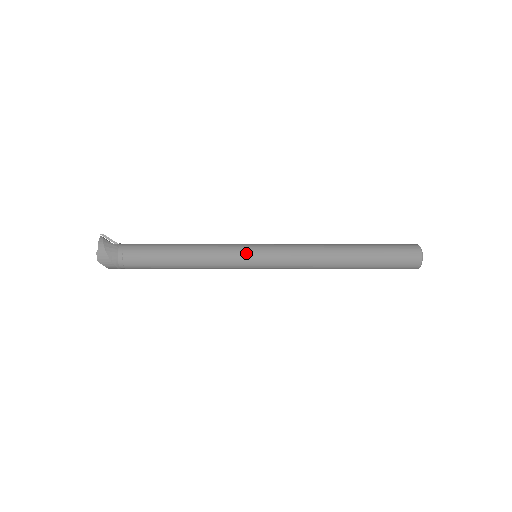
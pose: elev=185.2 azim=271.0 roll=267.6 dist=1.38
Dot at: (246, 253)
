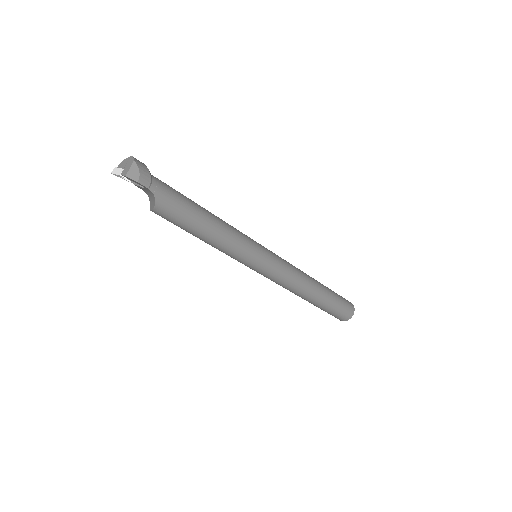
Dot at: occluded
